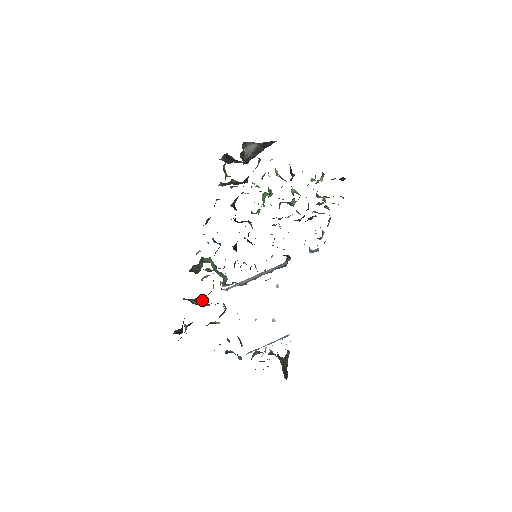
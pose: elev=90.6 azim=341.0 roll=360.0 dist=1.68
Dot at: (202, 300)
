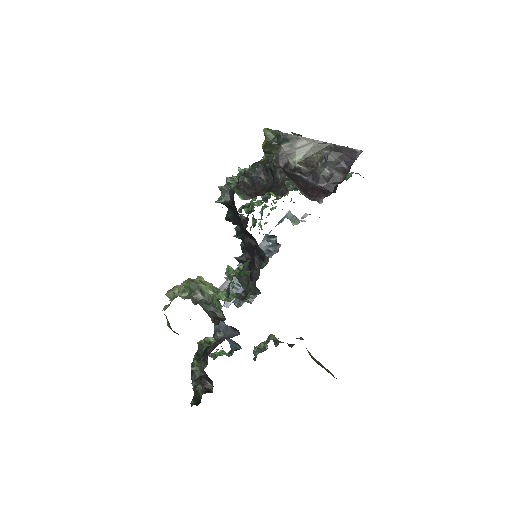
Dot at: occluded
